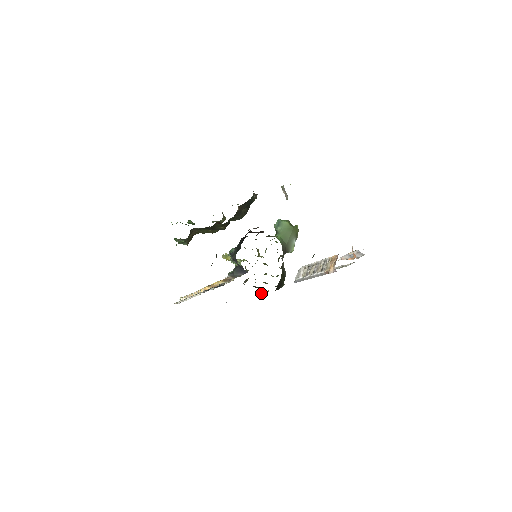
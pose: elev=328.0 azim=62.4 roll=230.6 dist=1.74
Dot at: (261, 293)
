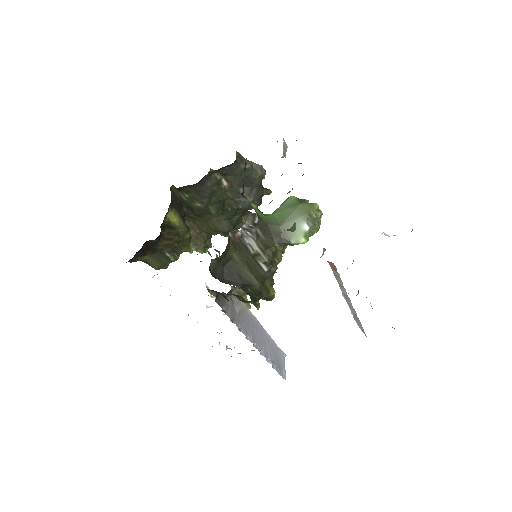
Dot at: (224, 297)
